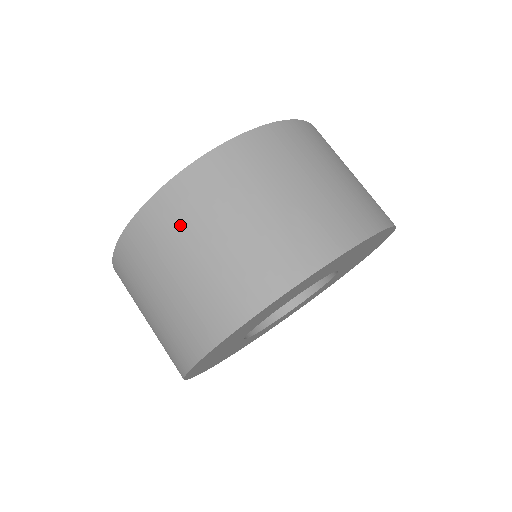
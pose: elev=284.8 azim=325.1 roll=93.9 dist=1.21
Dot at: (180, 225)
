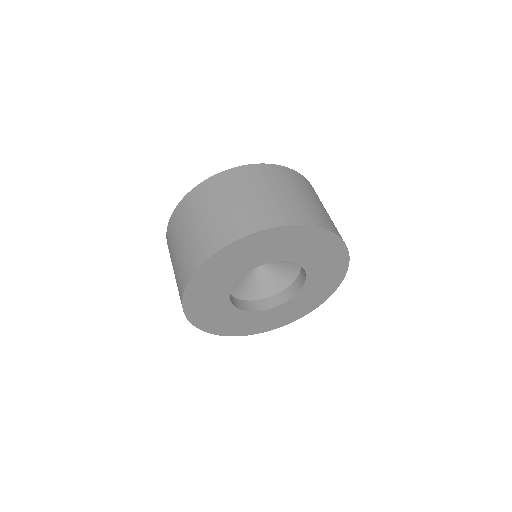
Dot at: (252, 180)
